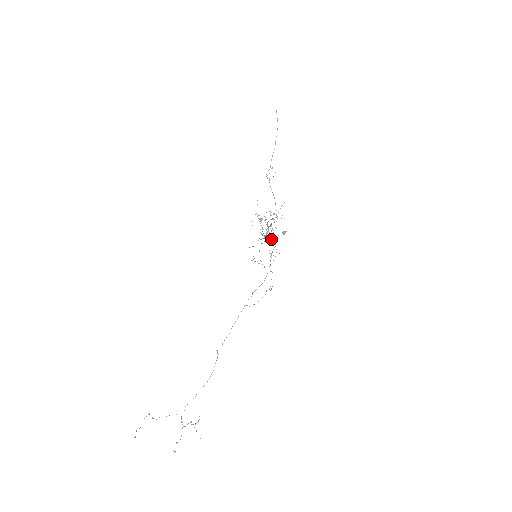
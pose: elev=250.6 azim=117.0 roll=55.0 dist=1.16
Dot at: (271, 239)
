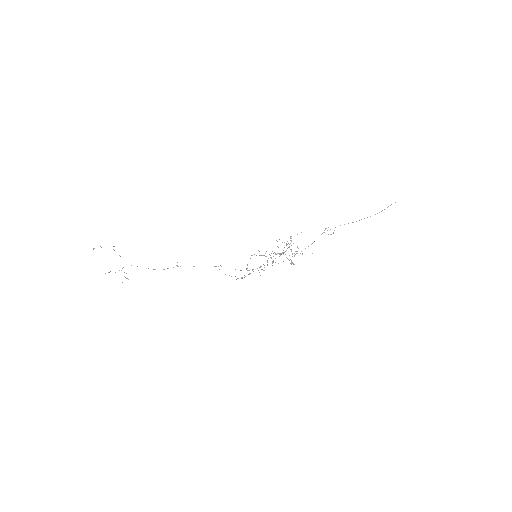
Dot at: (272, 262)
